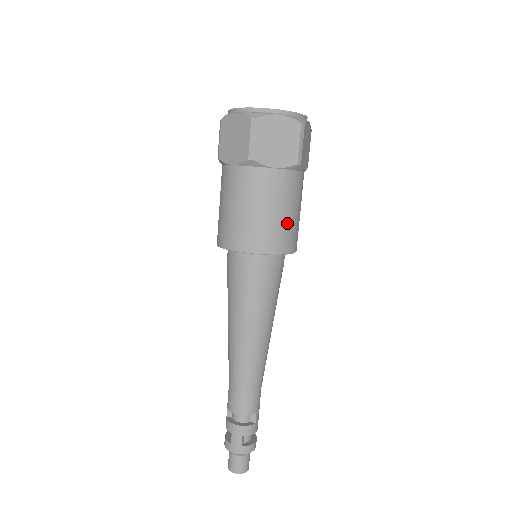
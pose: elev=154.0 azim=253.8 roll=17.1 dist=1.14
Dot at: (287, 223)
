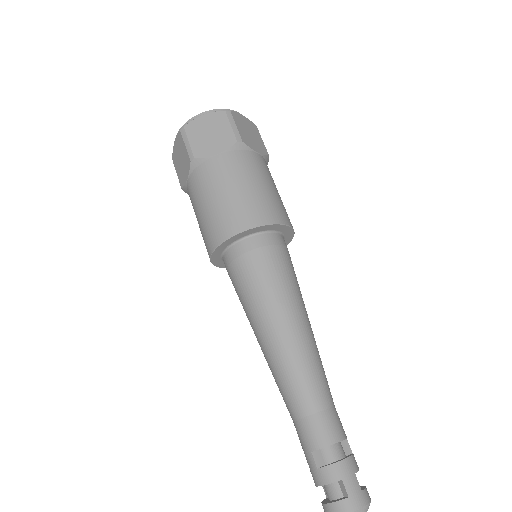
Dot at: (282, 203)
